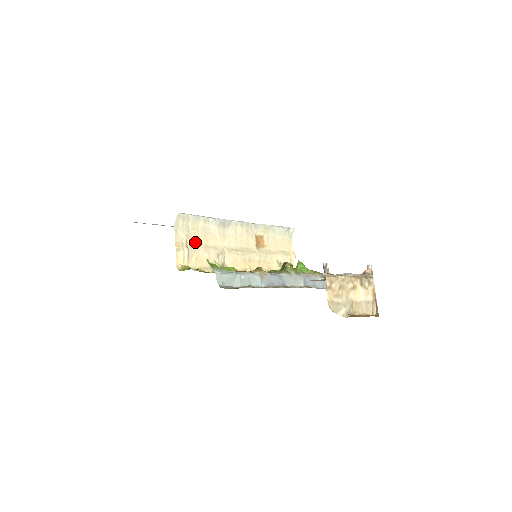
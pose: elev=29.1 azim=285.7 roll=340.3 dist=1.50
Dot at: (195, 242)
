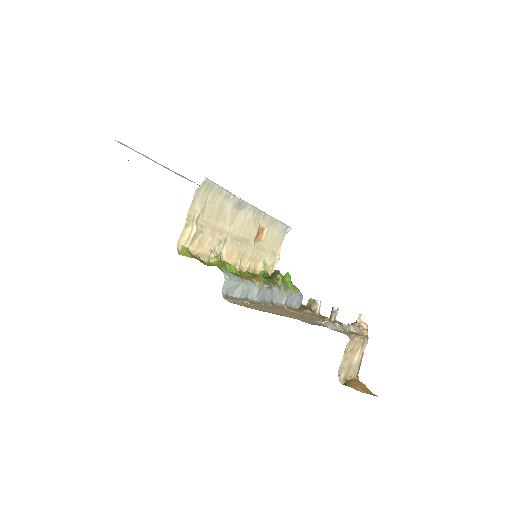
Dot at: (206, 219)
